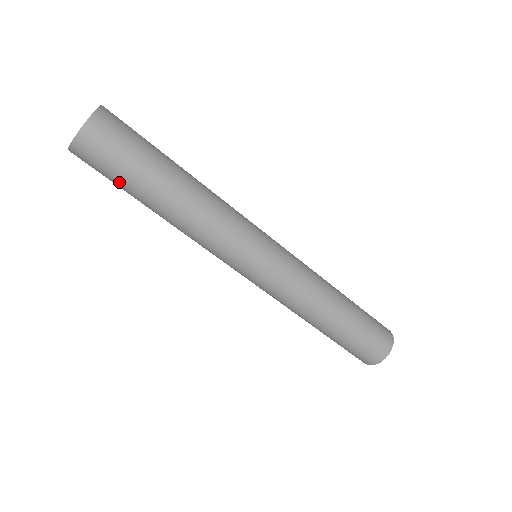
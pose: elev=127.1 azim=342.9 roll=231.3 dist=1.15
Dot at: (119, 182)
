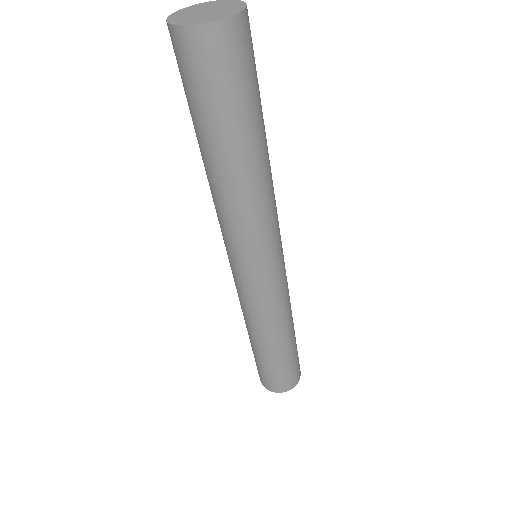
Dot at: (226, 106)
